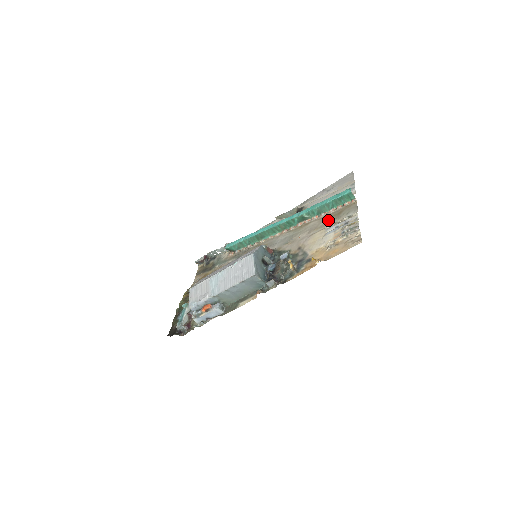
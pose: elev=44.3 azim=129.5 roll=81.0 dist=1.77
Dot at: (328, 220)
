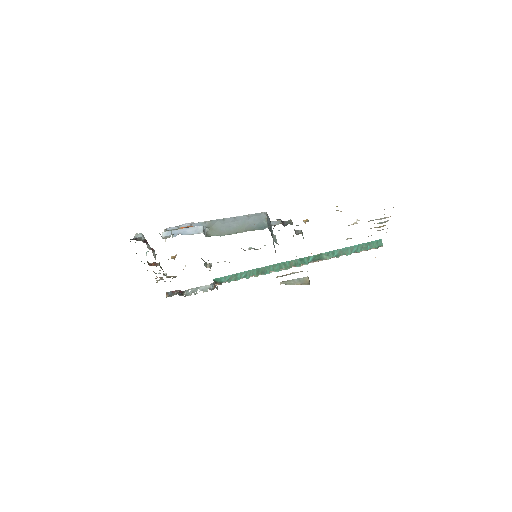
Dot at: occluded
